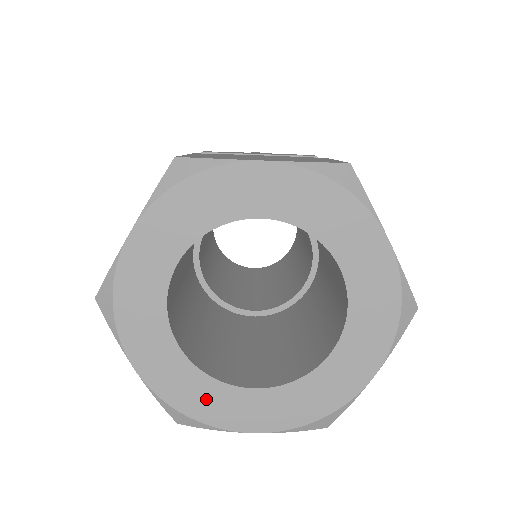
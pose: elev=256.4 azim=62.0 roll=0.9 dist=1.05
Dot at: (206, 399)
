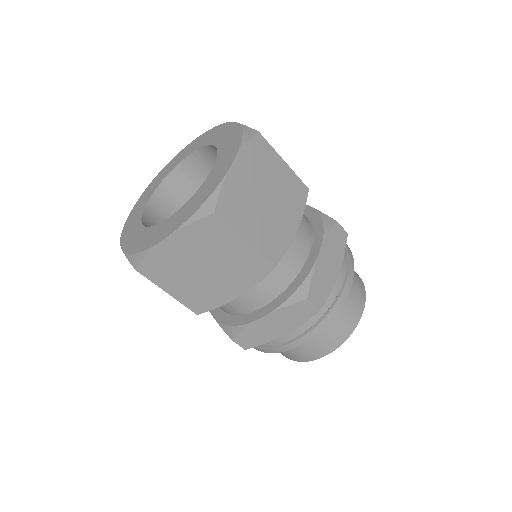
Dot at: (147, 238)
